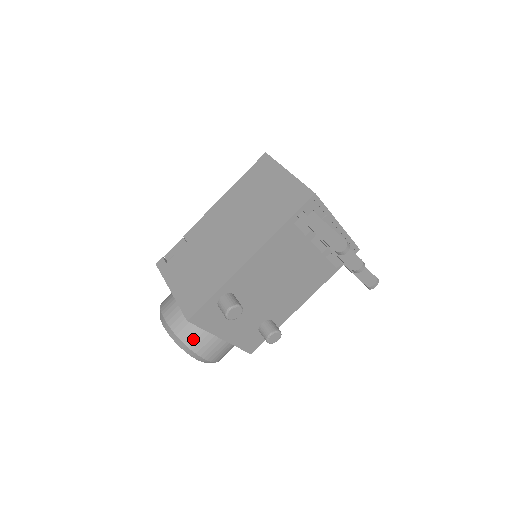
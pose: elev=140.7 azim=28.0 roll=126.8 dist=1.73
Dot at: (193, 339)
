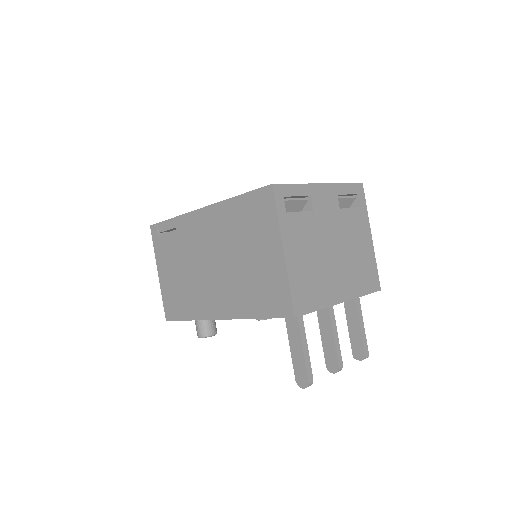
Dot at: occluded
